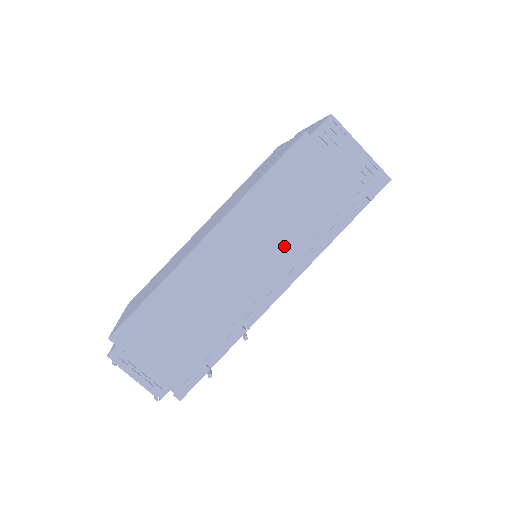
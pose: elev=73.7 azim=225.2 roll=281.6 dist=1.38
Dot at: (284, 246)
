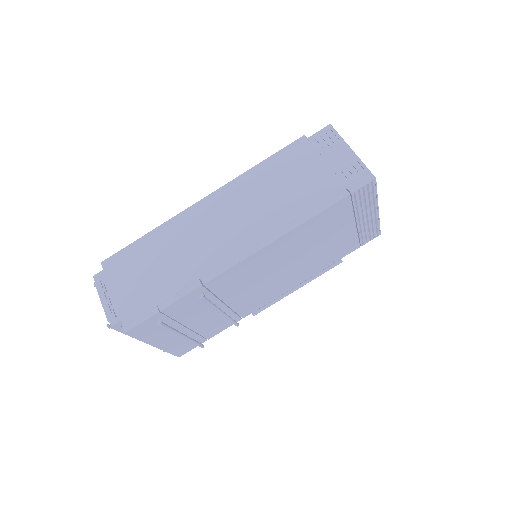
Dot at: (259, 218)
